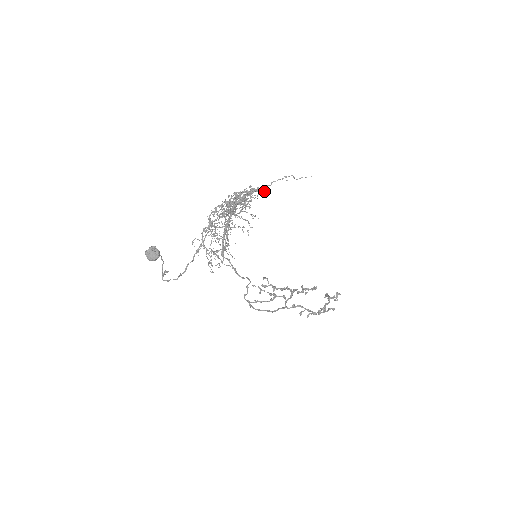
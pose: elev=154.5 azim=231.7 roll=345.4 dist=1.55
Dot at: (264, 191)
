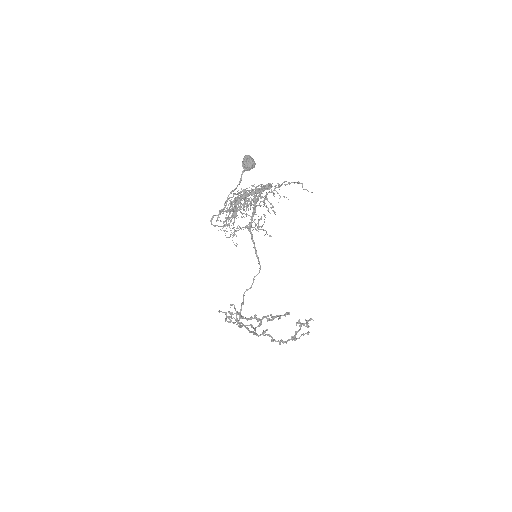
Dot at: (263, 202)
